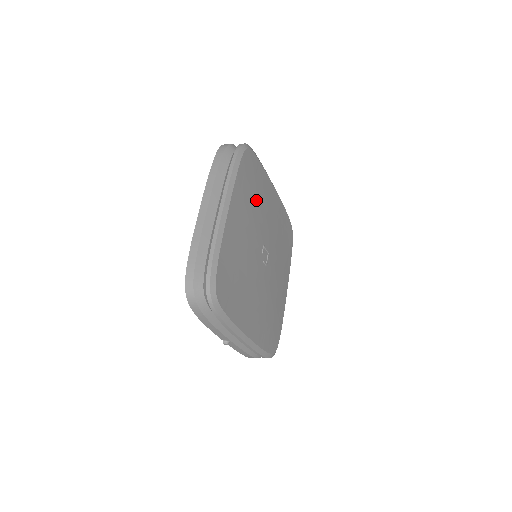
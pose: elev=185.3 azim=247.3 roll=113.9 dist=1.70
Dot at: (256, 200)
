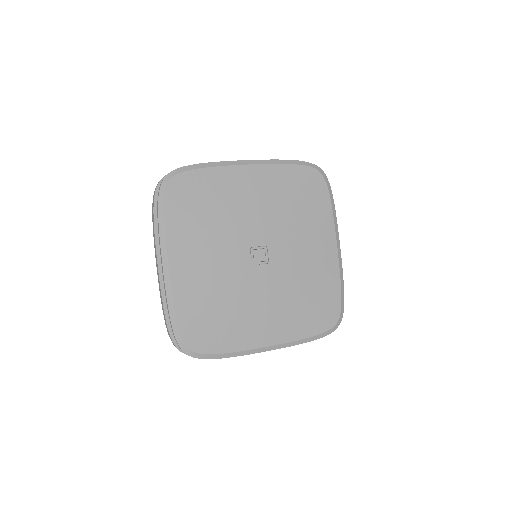
Dot at: (213, 216)
